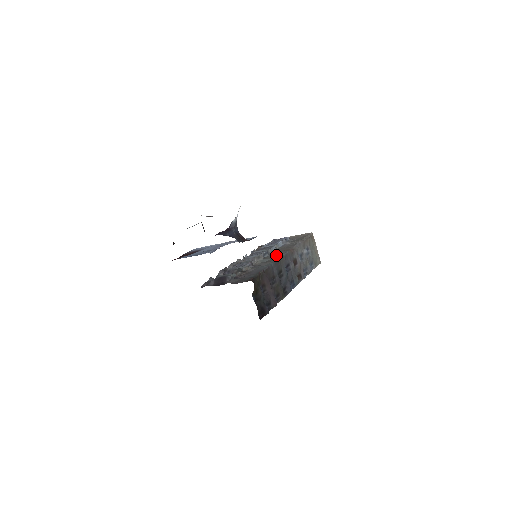
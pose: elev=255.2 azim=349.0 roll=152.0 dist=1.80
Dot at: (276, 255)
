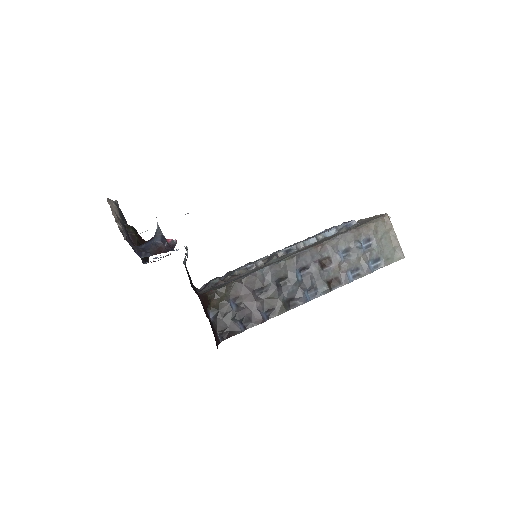
Dot at: (294, 253)
